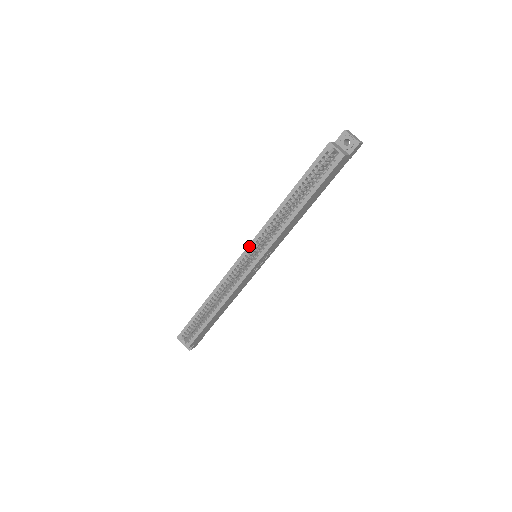
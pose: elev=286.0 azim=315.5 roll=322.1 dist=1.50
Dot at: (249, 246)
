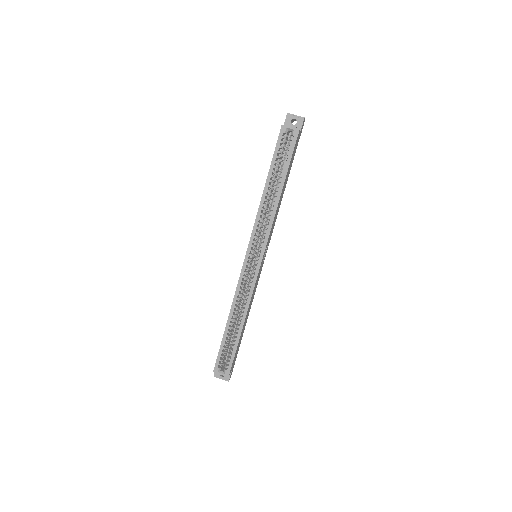
Dot at: (249, 247)
